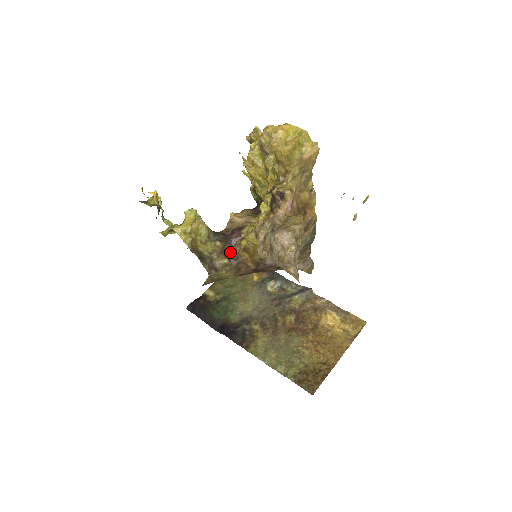
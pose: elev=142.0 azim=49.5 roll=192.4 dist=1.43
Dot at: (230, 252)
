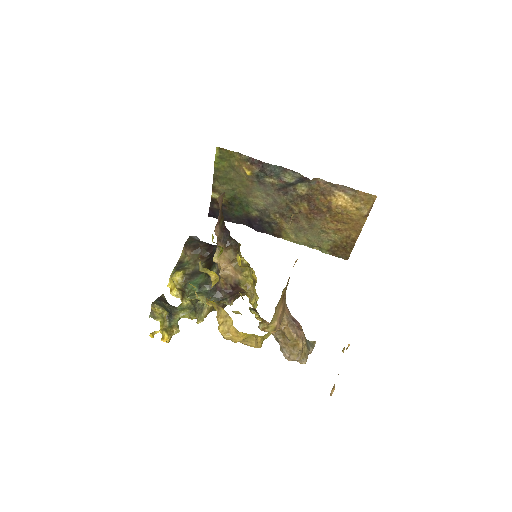
Dot at: occluded
